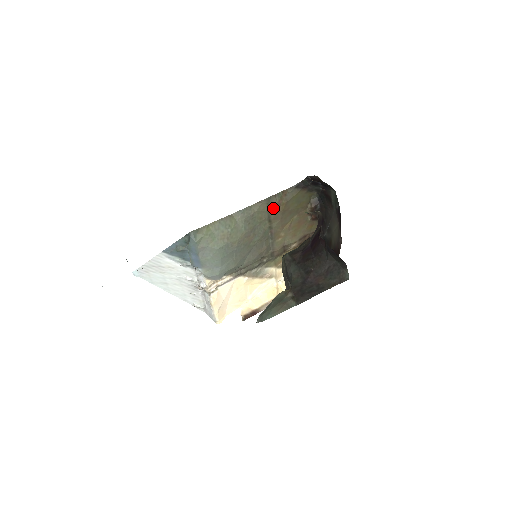
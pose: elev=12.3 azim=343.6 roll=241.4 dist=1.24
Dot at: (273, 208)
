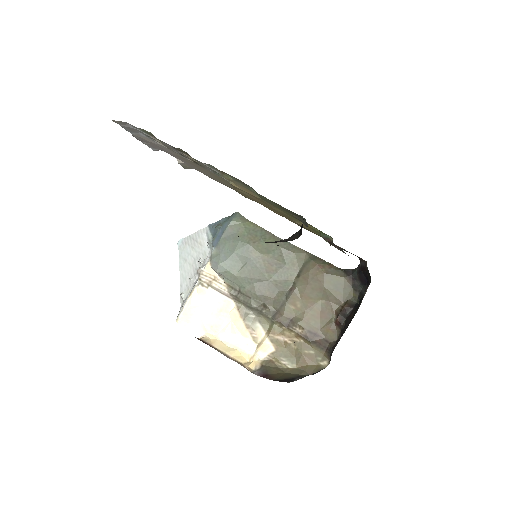
Dot at: (310, 265)
